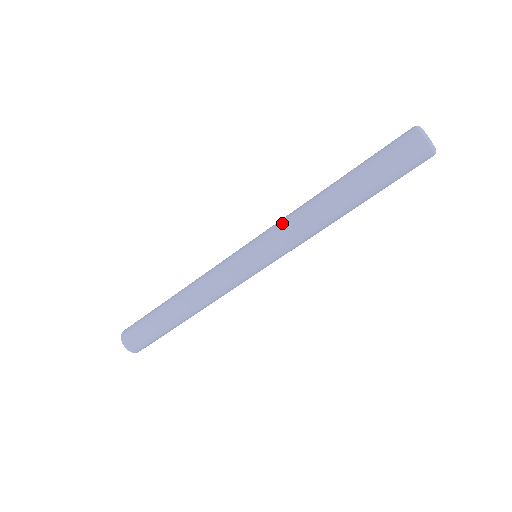
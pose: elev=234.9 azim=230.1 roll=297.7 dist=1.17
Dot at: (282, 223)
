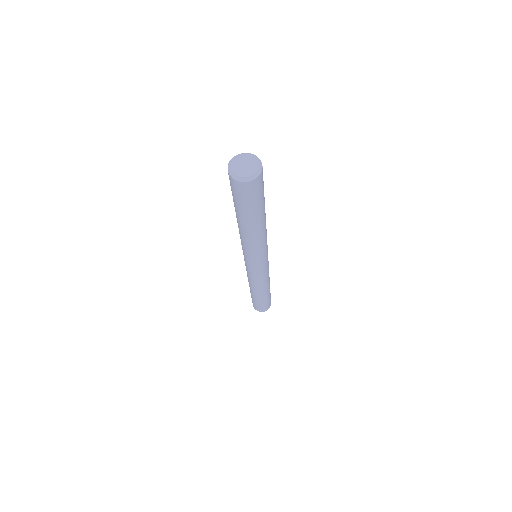
Dot at: occluded
